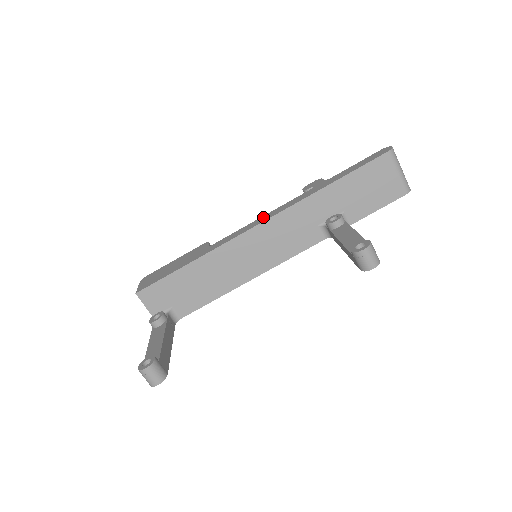
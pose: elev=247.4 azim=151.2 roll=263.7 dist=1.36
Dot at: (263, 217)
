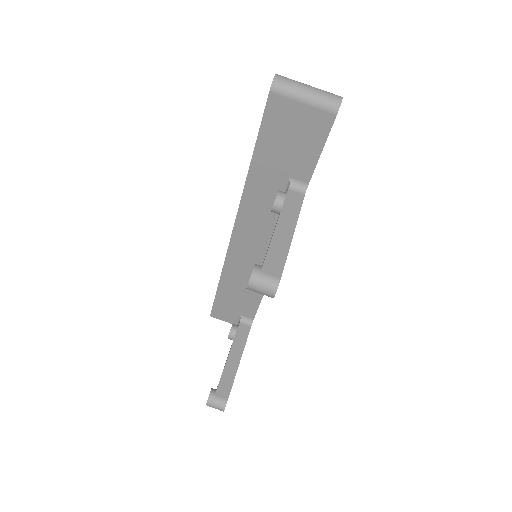
Dot at: occluded
